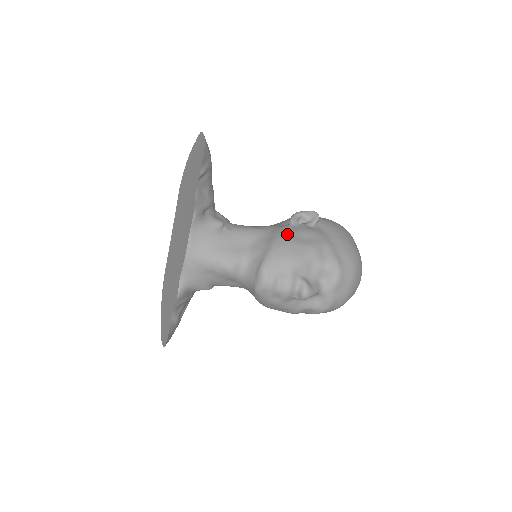
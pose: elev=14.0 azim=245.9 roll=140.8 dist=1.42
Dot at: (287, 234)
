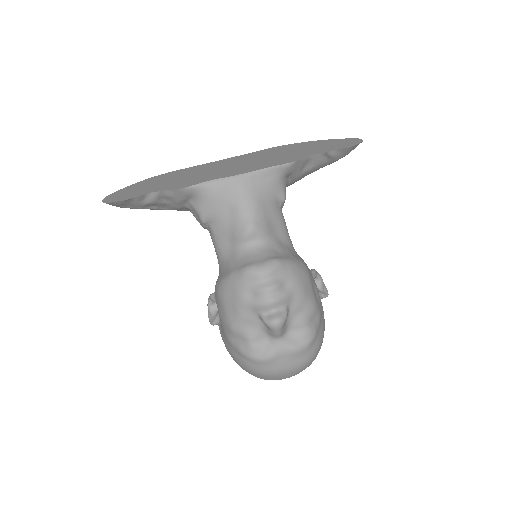
Dot at: occluded
